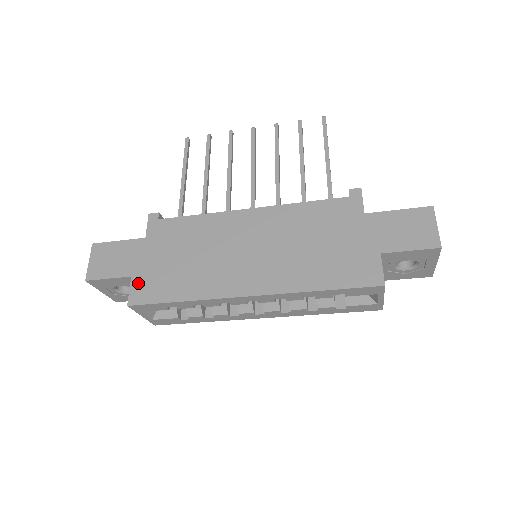
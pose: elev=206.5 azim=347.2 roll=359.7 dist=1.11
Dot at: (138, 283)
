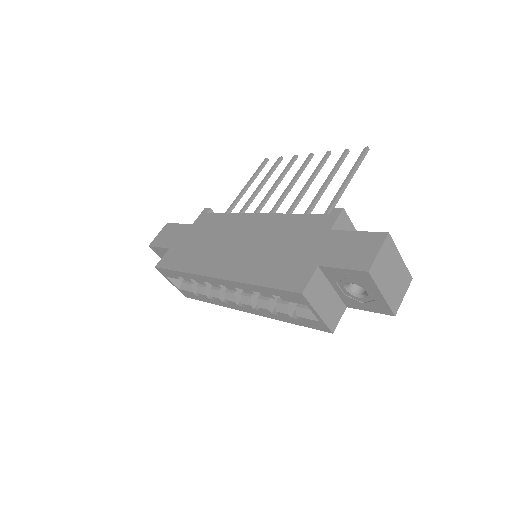
Dot at: (169, 253)
